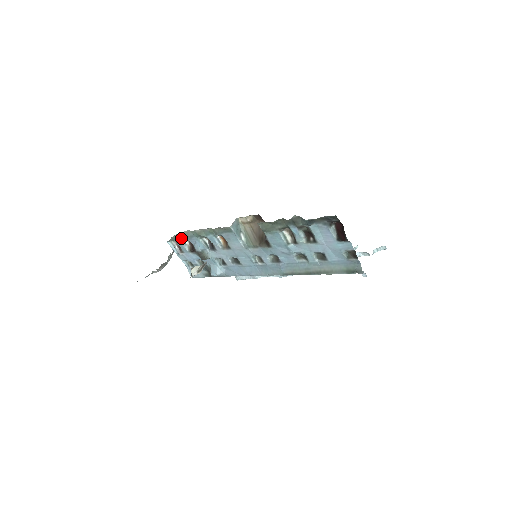
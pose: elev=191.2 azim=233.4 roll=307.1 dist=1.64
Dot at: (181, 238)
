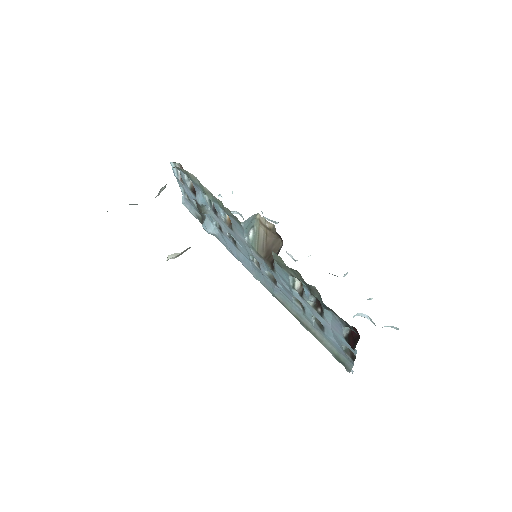
Dot at: (186, 174)
